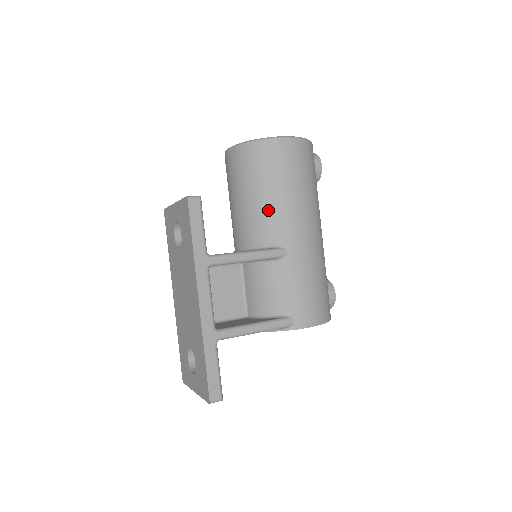
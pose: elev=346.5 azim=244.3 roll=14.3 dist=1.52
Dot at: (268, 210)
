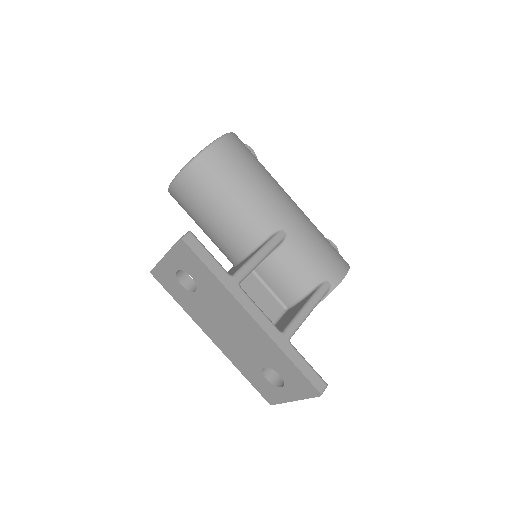
Dot at: (246, 208)
